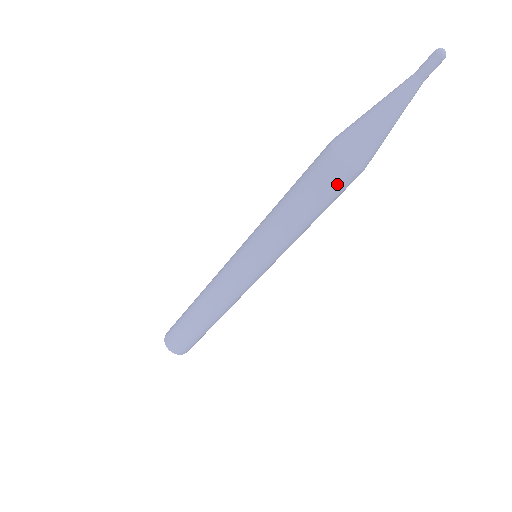
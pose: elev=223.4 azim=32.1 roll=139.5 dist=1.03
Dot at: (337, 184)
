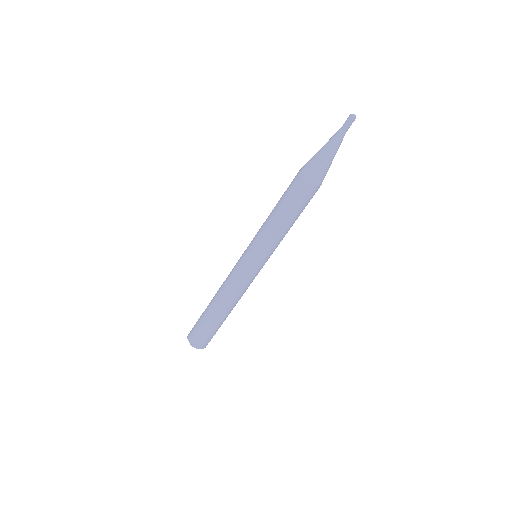
Dot at: (308, 196)
